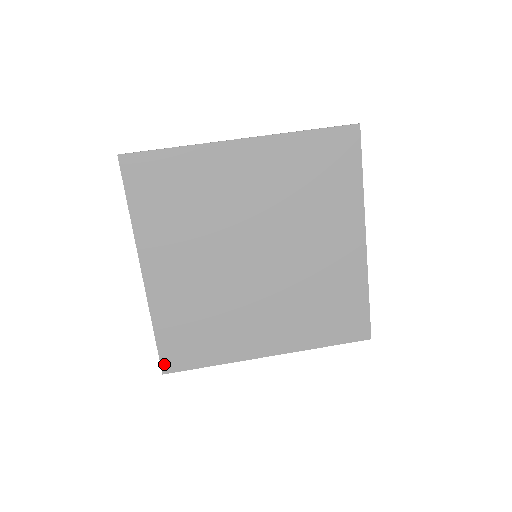
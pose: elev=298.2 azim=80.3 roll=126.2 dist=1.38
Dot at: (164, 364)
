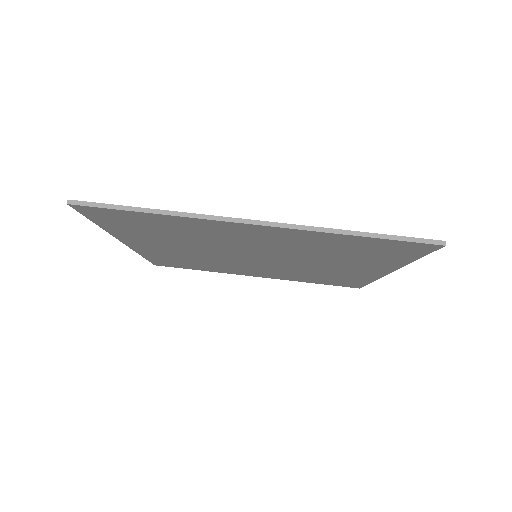
Dot at: (155, 264)
